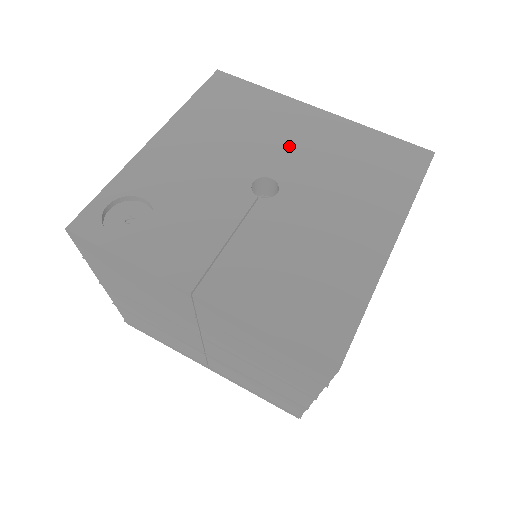
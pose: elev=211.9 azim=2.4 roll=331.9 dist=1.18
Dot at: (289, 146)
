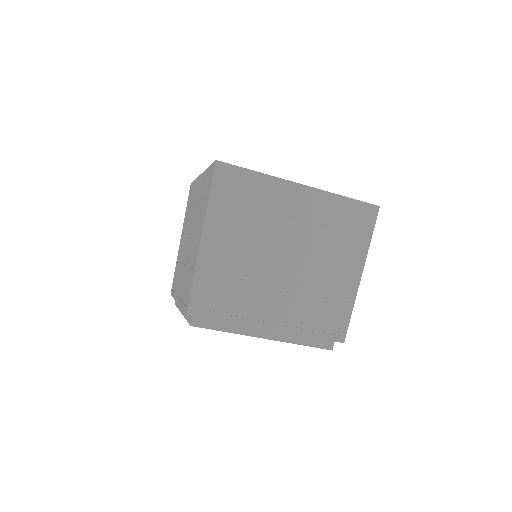
Dot at: occluded
